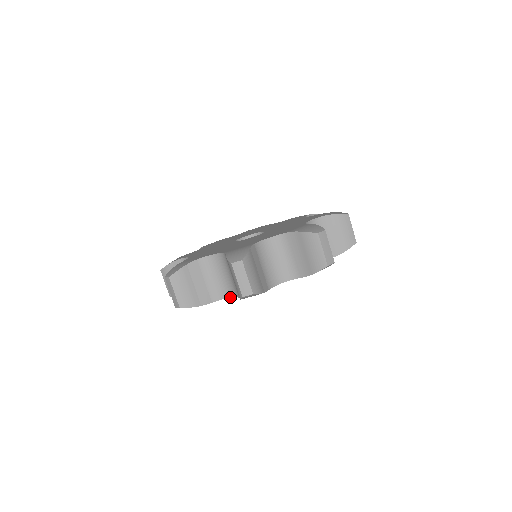
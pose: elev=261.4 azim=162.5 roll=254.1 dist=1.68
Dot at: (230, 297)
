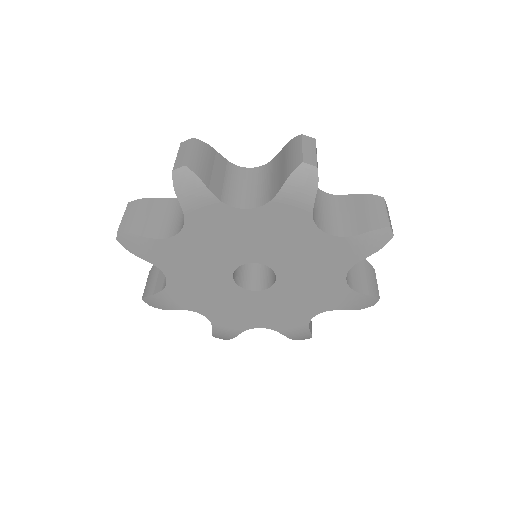
Dot at: (249, 208)
